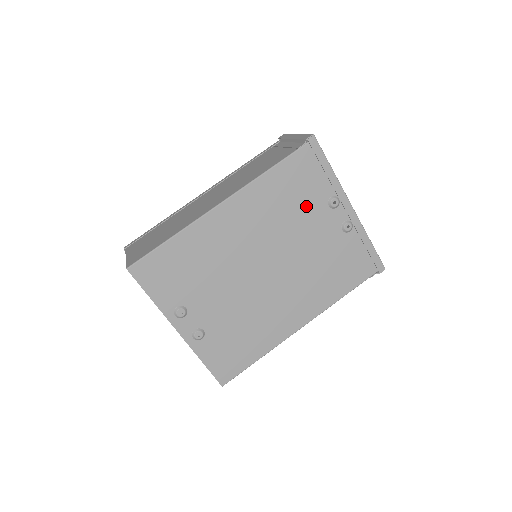
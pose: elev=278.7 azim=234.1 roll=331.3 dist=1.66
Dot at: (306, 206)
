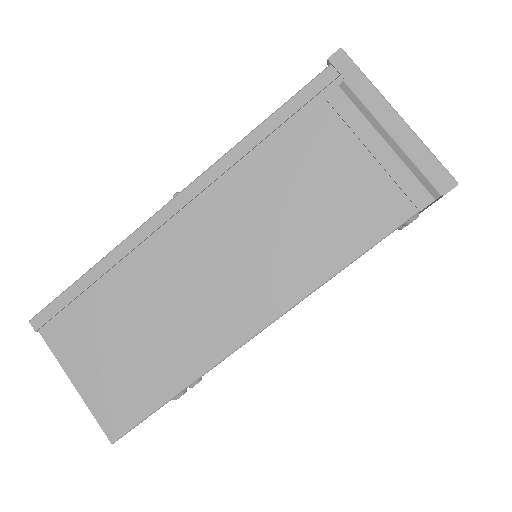
Dot at: occluded
